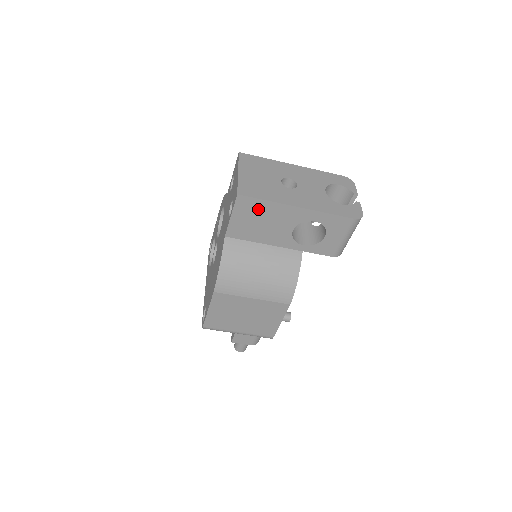
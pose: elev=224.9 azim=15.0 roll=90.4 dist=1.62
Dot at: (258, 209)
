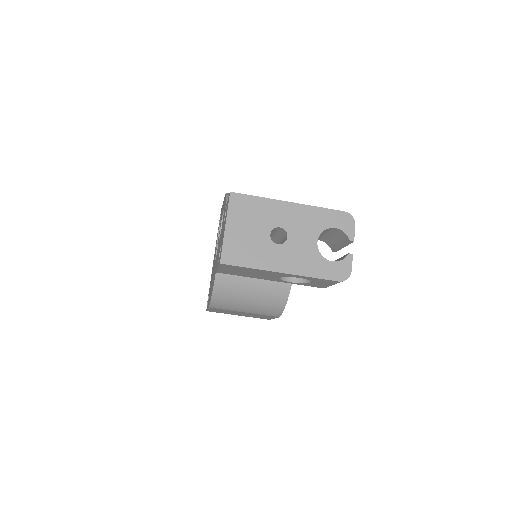
Dot at: (243, 269)
